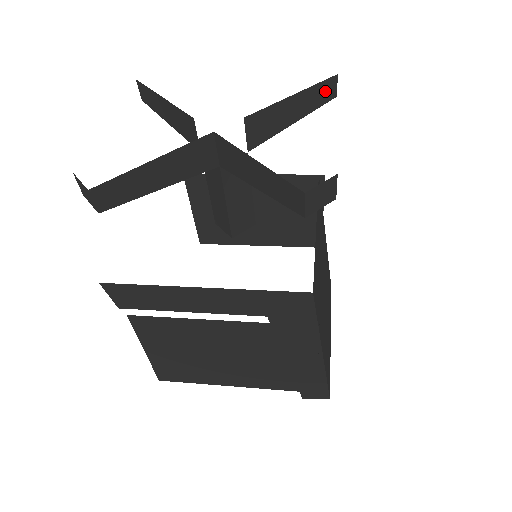
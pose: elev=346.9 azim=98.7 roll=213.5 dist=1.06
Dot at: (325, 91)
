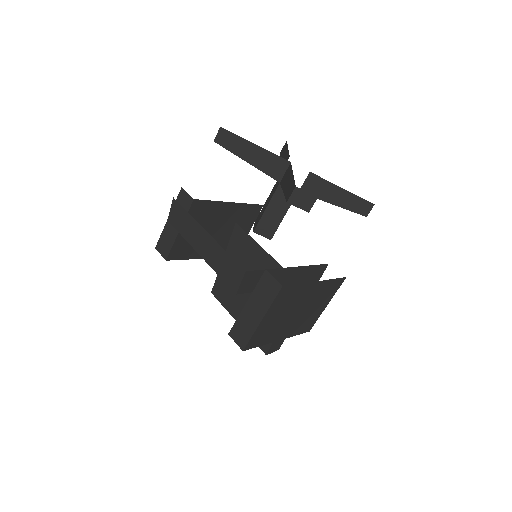
Dot at: occluded
